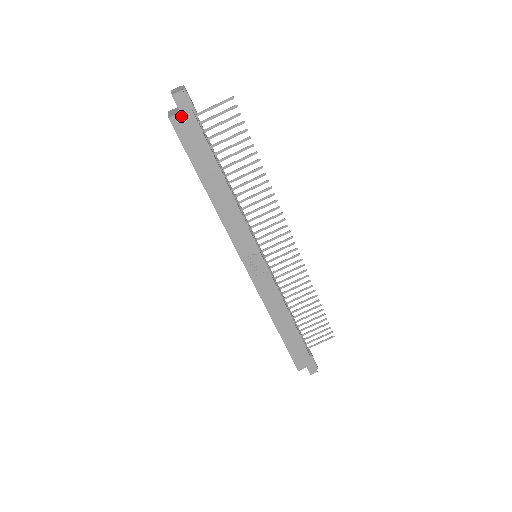
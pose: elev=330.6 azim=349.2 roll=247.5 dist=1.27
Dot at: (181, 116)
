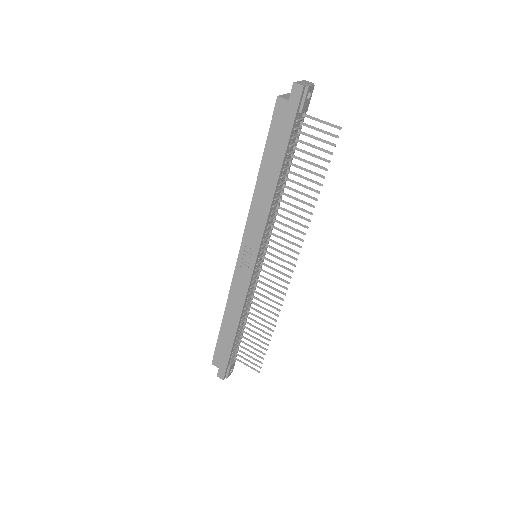
Dot at: (287, 103)
